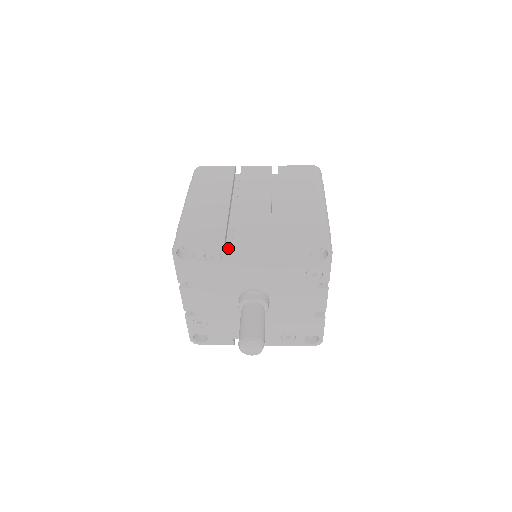
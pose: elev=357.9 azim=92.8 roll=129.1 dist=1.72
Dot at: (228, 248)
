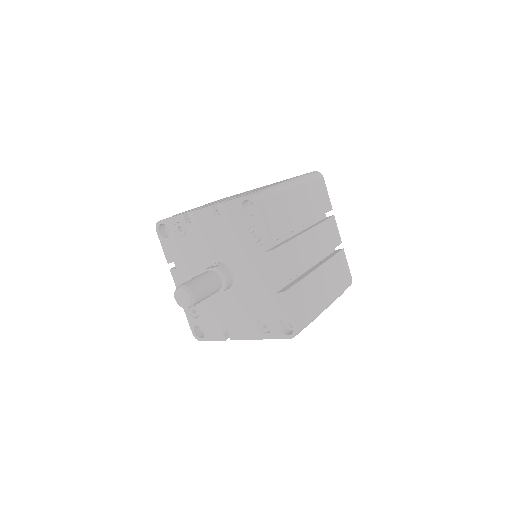
Dot at: occluded
